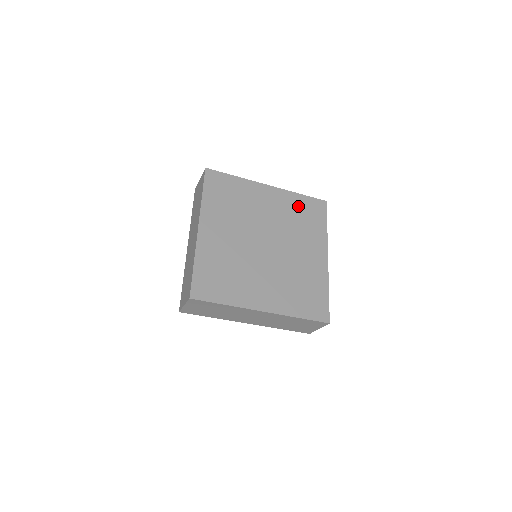
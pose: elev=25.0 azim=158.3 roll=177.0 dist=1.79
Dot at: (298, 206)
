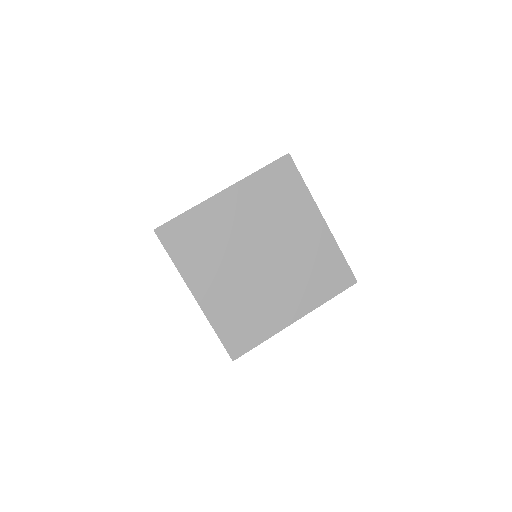
Dot at: (327, 259)
